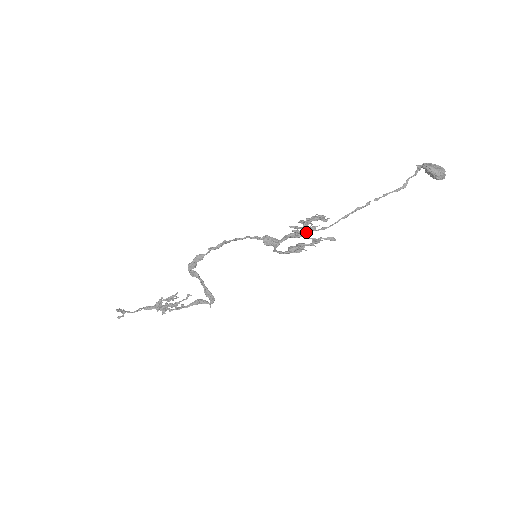
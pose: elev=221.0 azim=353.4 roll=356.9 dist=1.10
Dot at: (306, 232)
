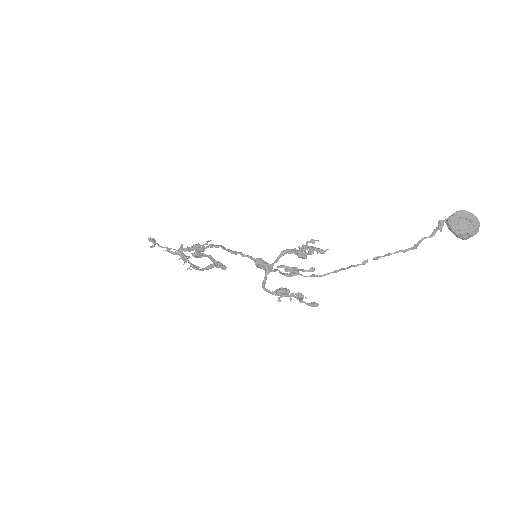
Dot at: (295, 275)
